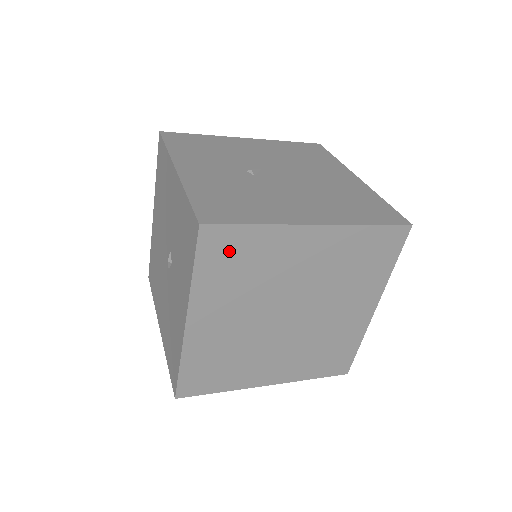
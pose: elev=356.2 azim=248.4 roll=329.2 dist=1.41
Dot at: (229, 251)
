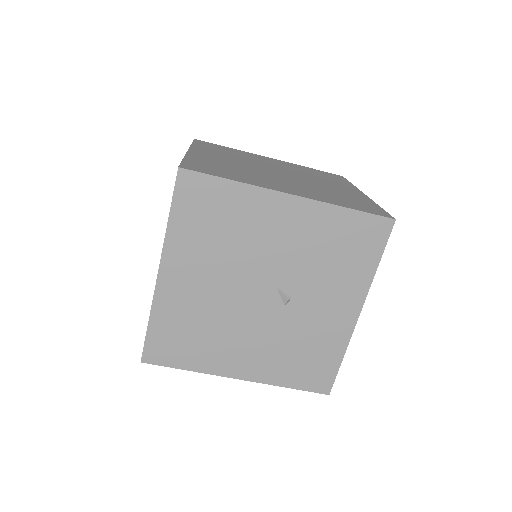
Dot at: (215, 147)
